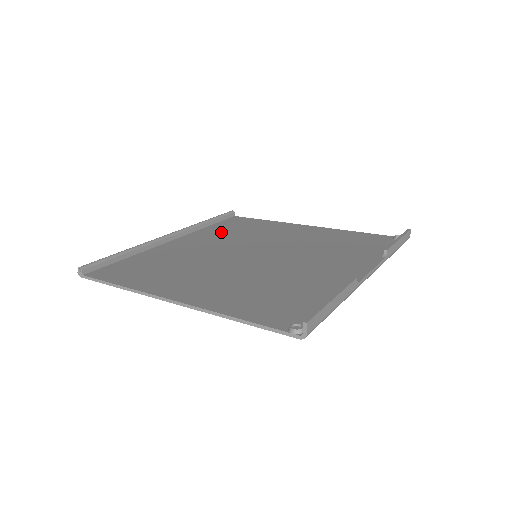
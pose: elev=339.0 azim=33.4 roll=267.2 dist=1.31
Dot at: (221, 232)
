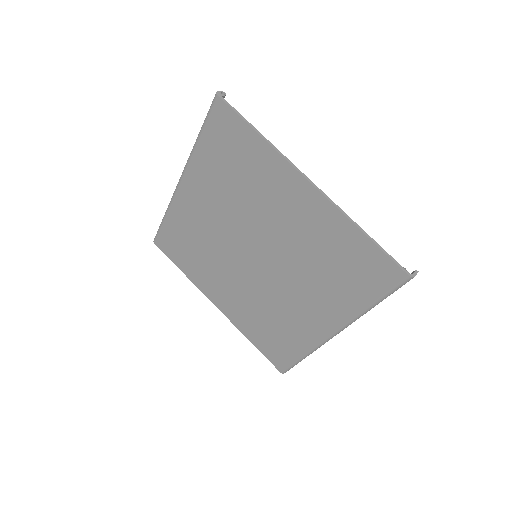
Dot at: (191, 229)
